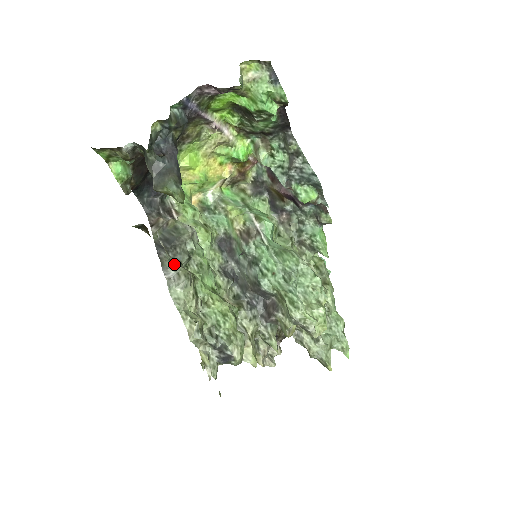
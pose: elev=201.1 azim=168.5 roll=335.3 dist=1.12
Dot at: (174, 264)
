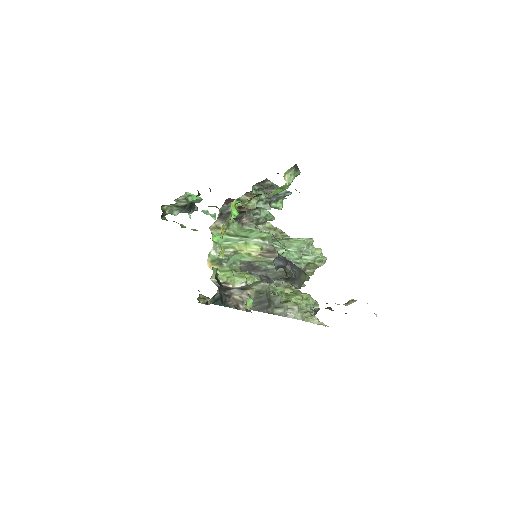
Dot at: (283, 307)
